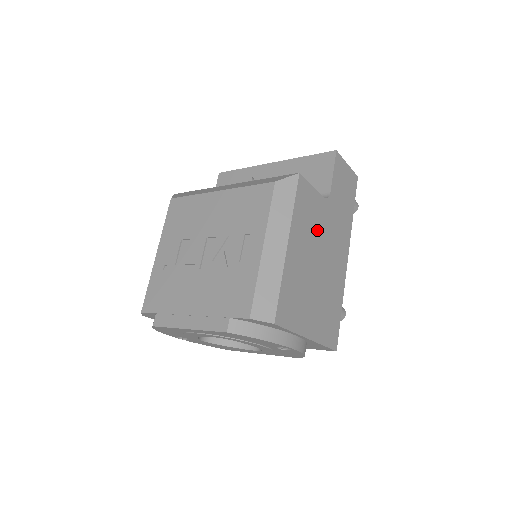
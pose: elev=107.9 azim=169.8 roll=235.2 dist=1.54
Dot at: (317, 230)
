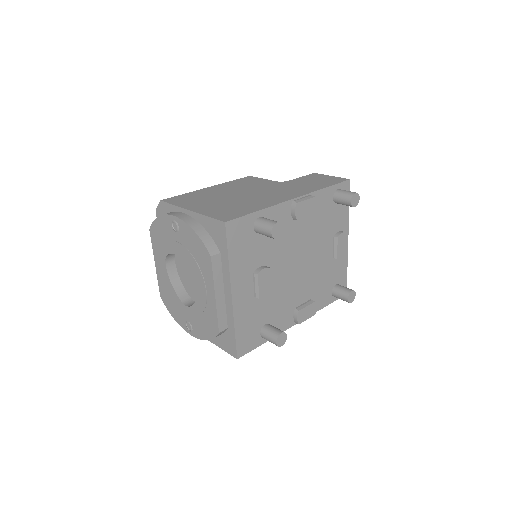
Dot at: (253, 187)
